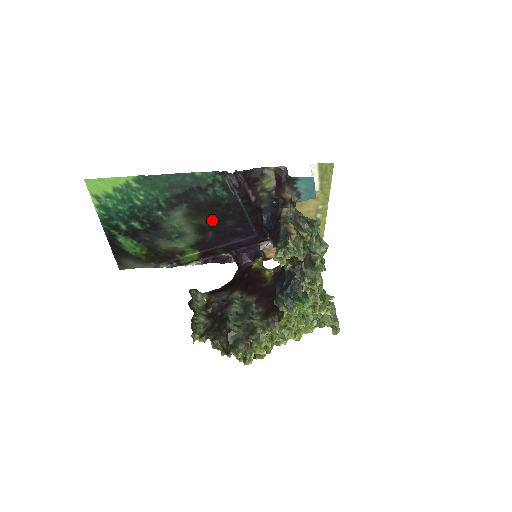
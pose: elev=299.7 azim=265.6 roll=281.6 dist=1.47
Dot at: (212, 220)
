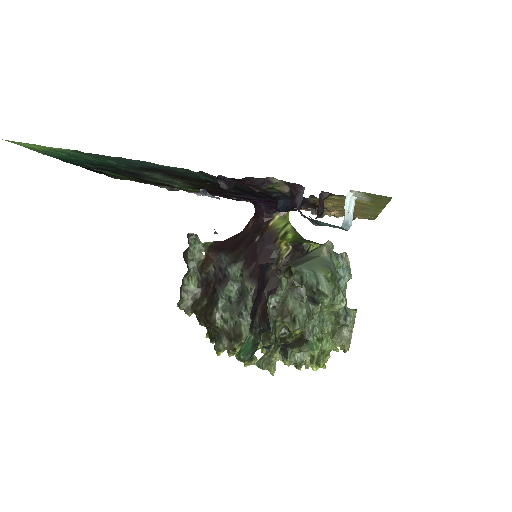
Dot at: (206, 185)
